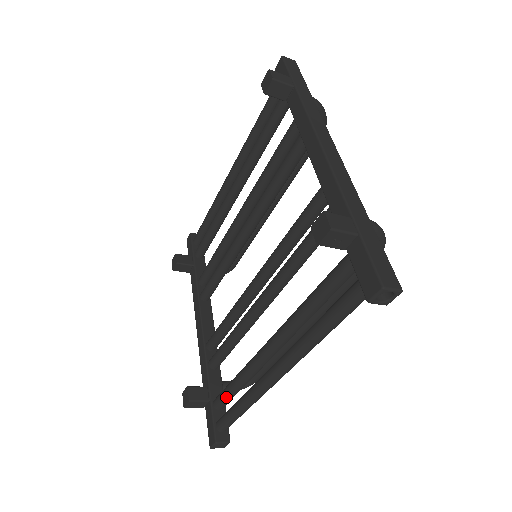
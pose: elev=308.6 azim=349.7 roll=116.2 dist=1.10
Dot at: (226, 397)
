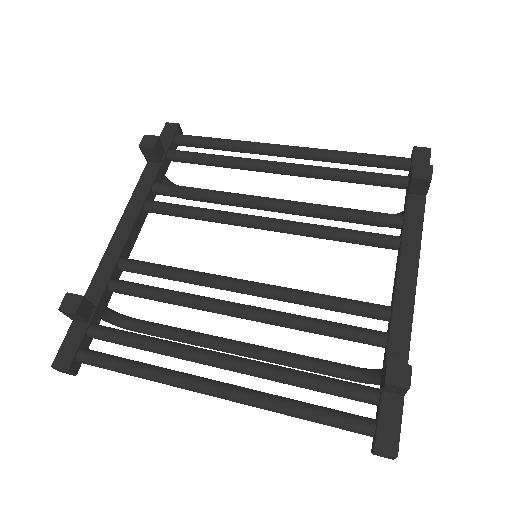
Dot at: (116, 341)
